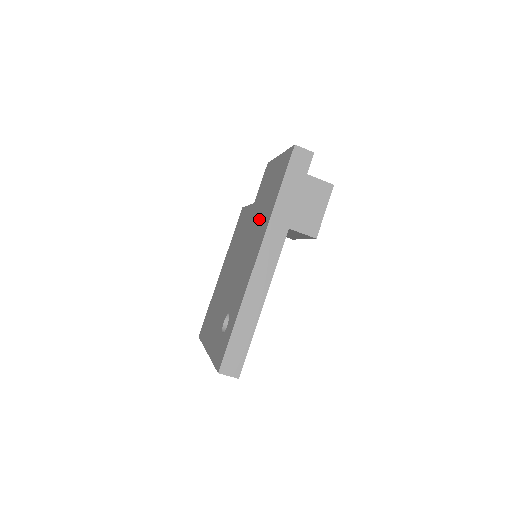
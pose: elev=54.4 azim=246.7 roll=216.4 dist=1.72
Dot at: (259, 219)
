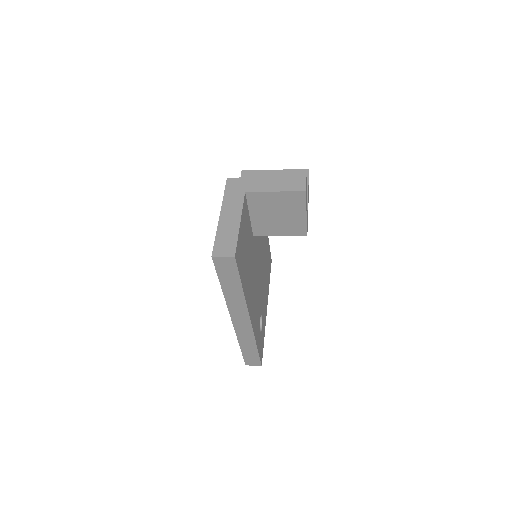
Dot at: occluded
